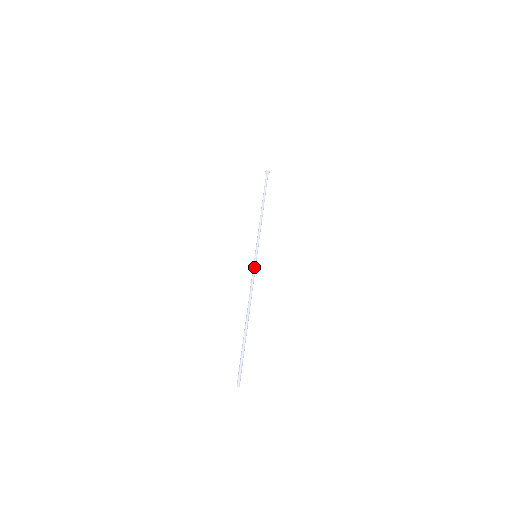
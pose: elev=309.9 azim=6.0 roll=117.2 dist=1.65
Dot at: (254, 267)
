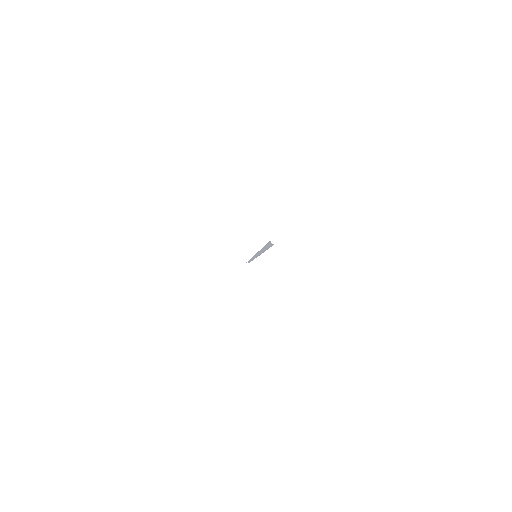
Dot at: occluded
